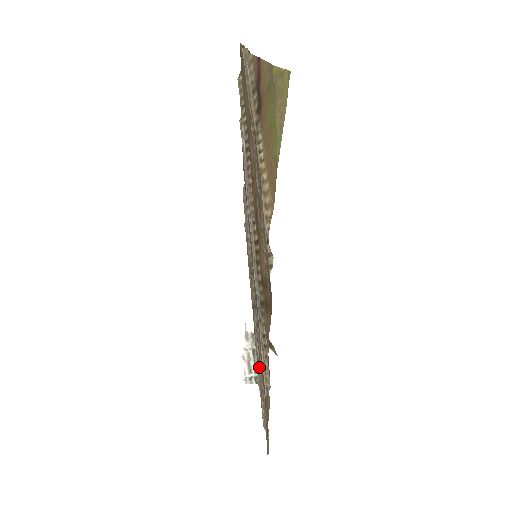
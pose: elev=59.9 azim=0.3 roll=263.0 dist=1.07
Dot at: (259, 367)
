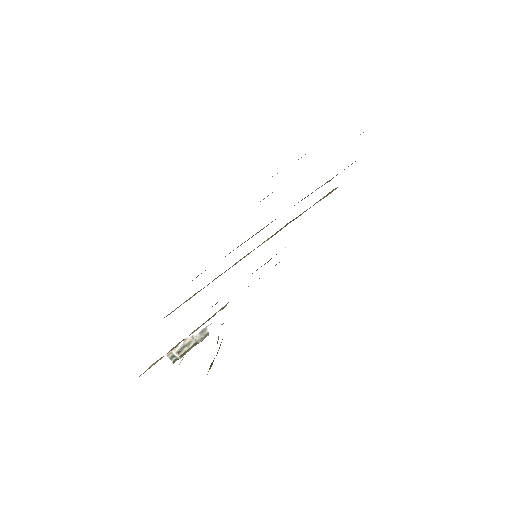
Dot at: occluded
